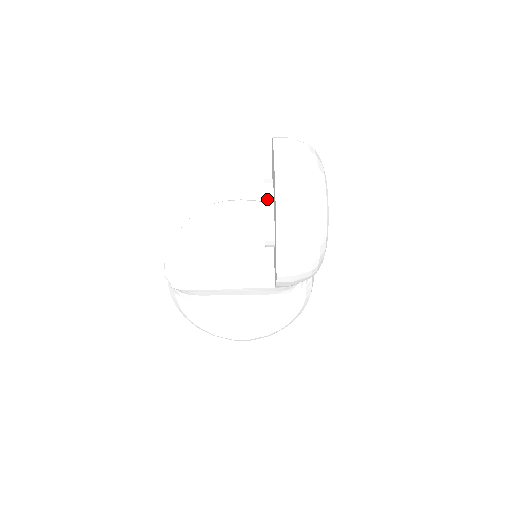
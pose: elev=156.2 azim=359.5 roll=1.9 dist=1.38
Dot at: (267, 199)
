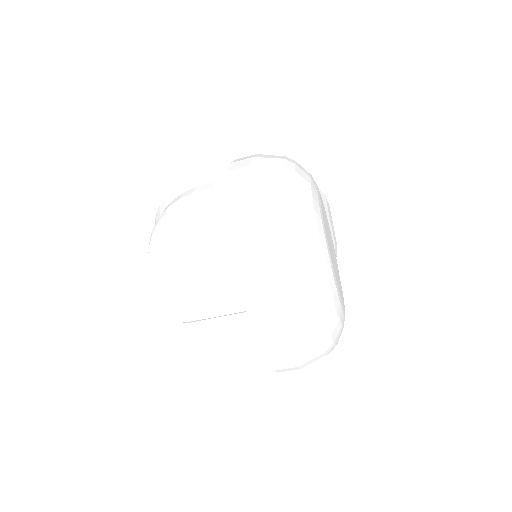
Dot at: occluded
